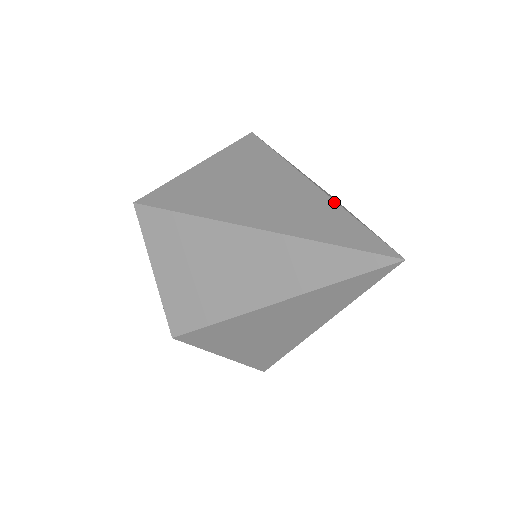
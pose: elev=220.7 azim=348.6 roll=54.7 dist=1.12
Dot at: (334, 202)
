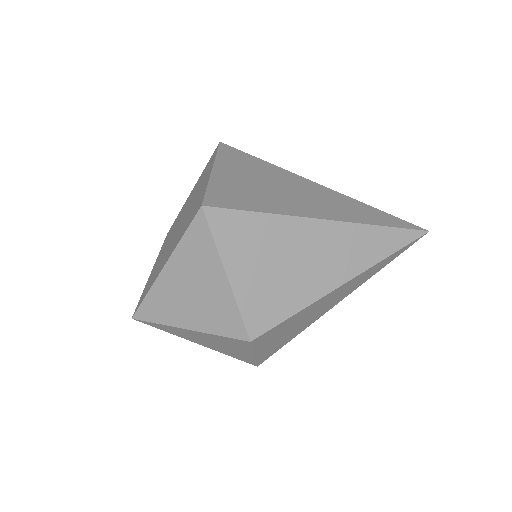
Dot at: (353, 199)
